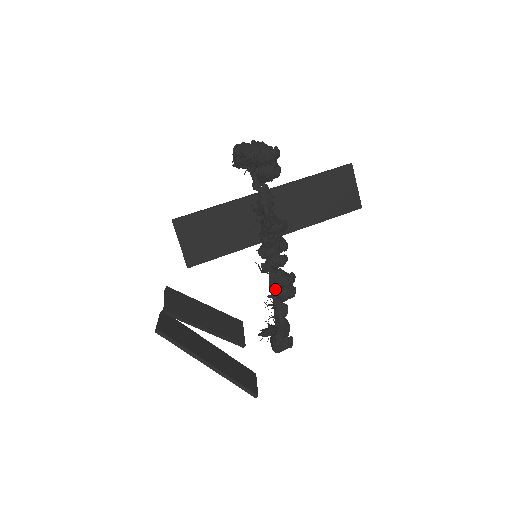
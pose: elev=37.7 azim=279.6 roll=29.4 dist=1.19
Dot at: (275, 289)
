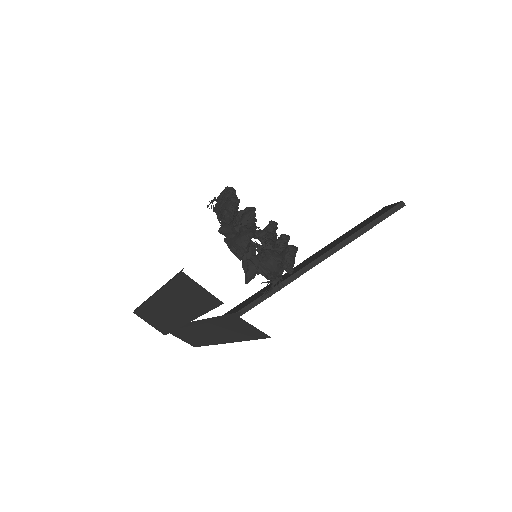
Dot at: occluded
